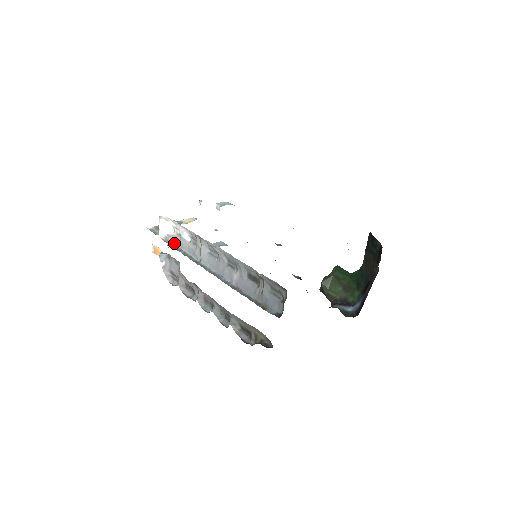
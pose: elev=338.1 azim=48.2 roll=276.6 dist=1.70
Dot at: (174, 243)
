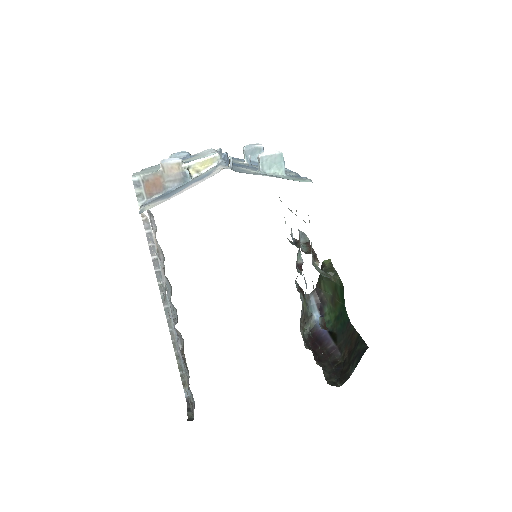
Dot at: (152, 234)
